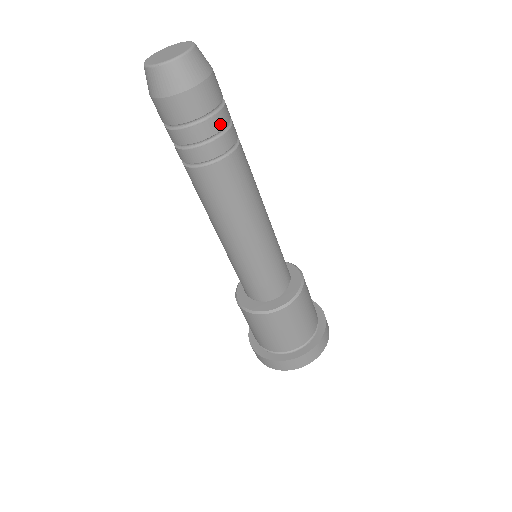
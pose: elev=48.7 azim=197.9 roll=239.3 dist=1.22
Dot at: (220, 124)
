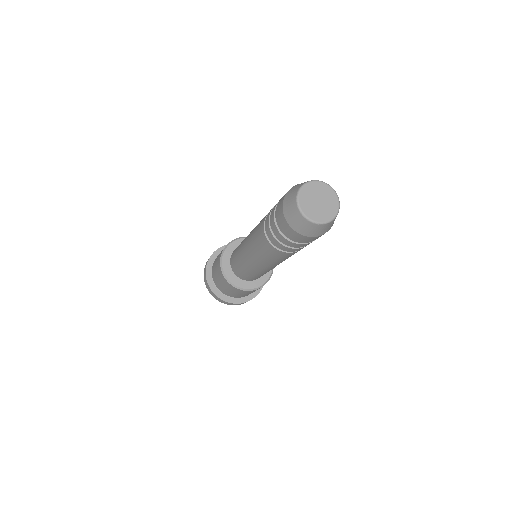
Dot at: occluded
